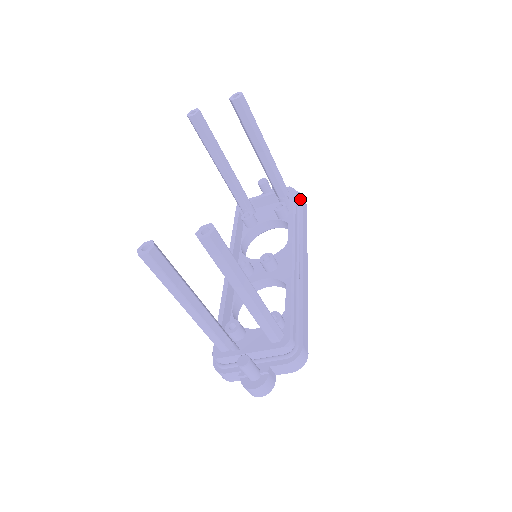
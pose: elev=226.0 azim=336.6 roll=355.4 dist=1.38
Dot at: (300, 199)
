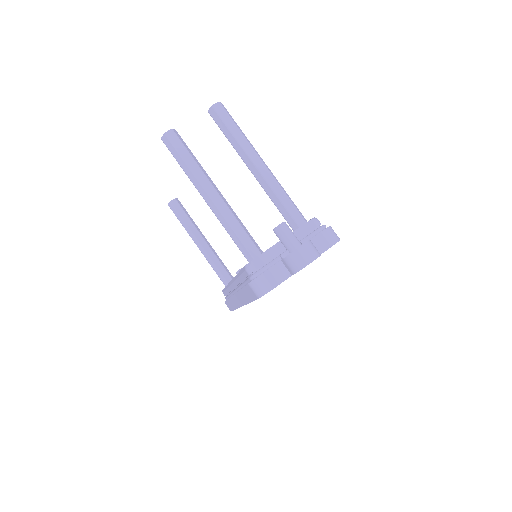
Dot at: occluded
